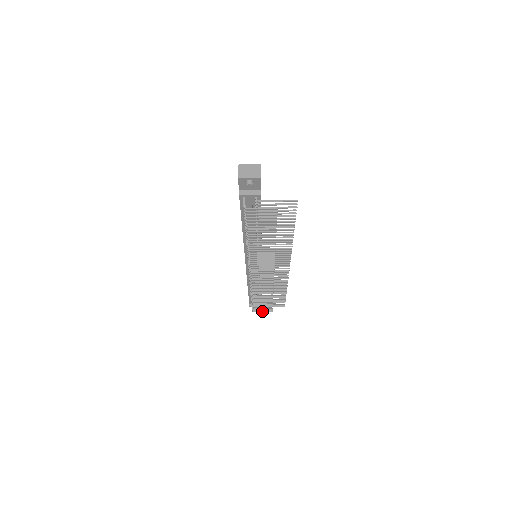
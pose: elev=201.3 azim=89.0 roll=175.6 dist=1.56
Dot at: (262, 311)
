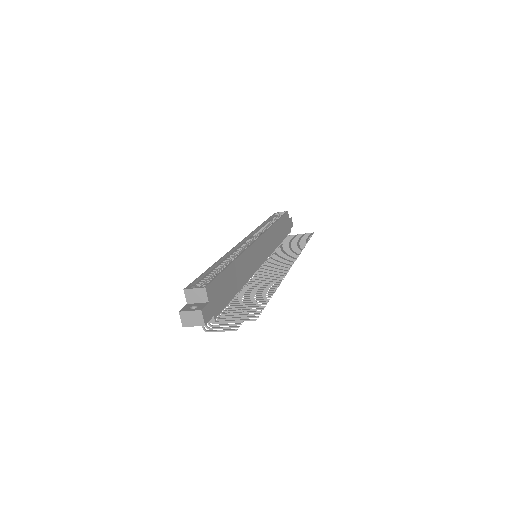
Dot at: occluded
